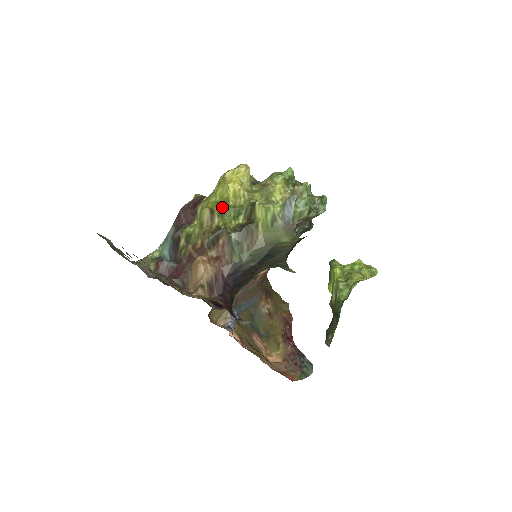
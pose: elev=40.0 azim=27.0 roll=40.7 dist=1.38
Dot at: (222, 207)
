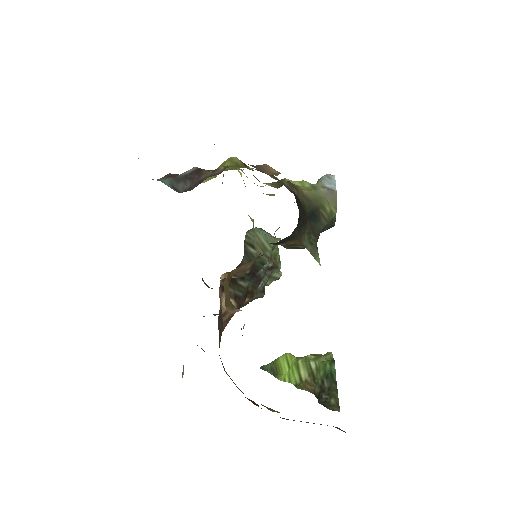
Dot at: occluded
